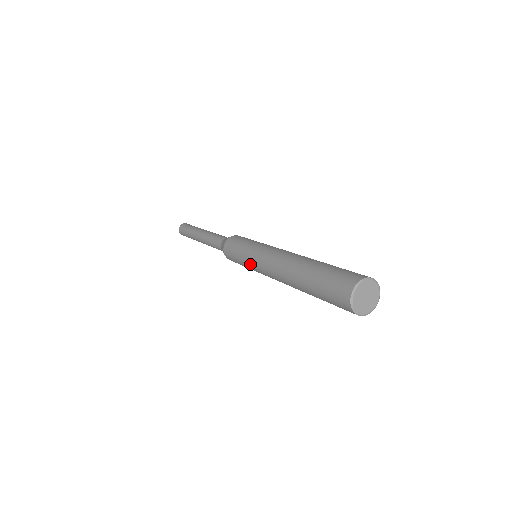
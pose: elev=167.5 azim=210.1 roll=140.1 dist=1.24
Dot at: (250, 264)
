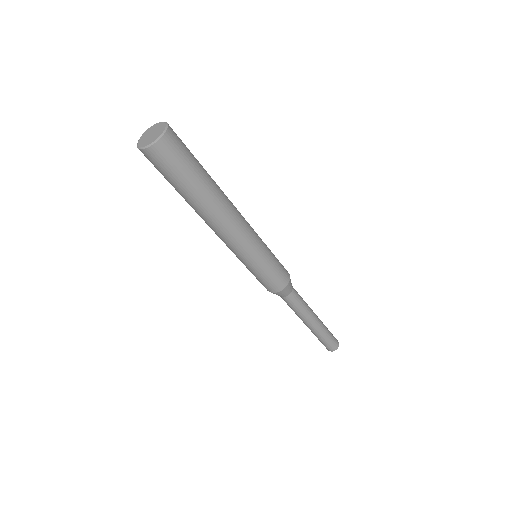
Dot at: (243, 261)
